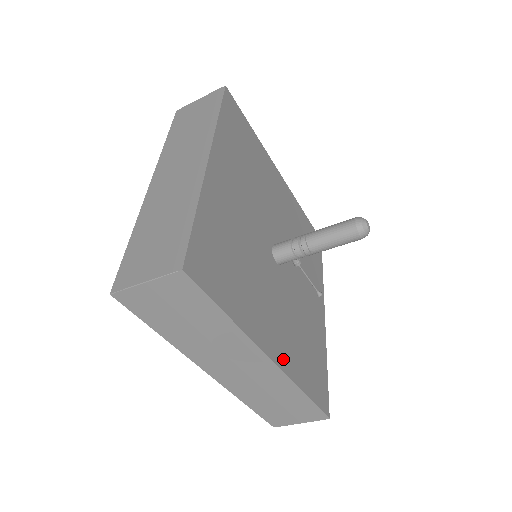
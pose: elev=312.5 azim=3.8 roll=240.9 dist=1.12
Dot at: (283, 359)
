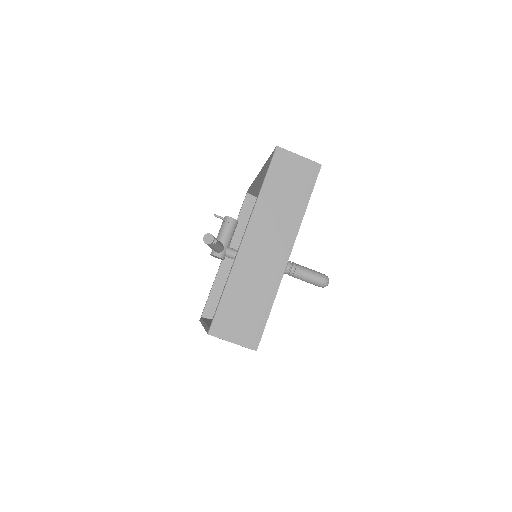
Dot at: occluded
